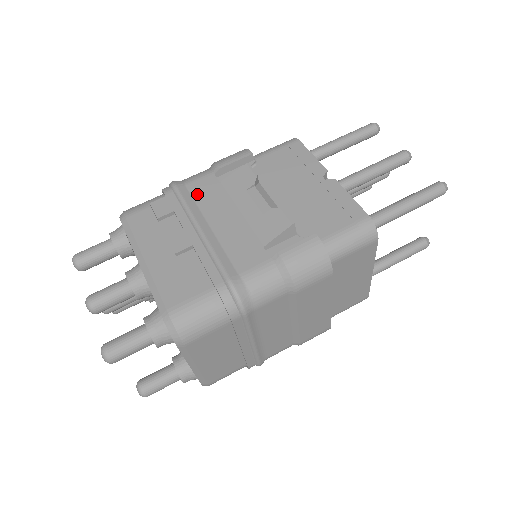
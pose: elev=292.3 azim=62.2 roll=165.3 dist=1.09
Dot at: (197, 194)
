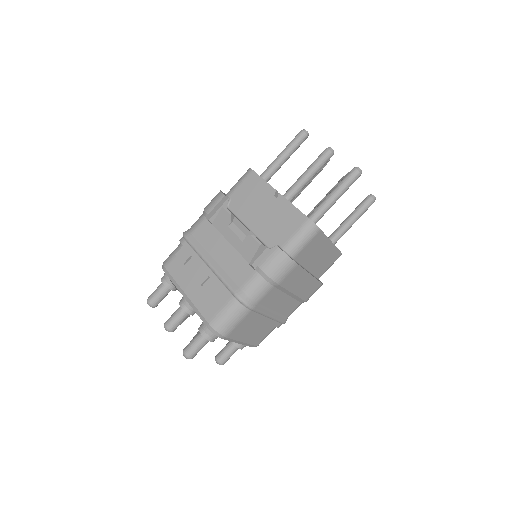
Dot at: (201, 238)
